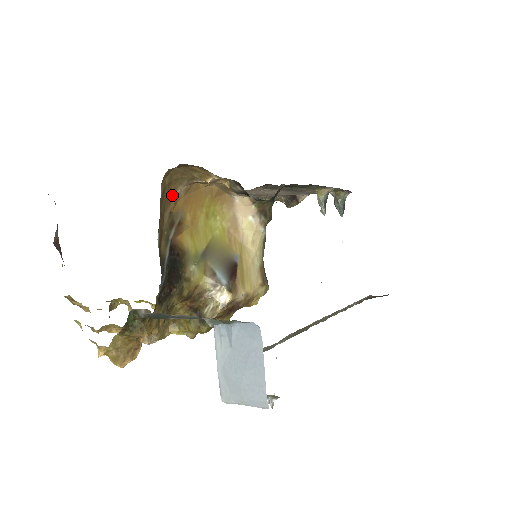
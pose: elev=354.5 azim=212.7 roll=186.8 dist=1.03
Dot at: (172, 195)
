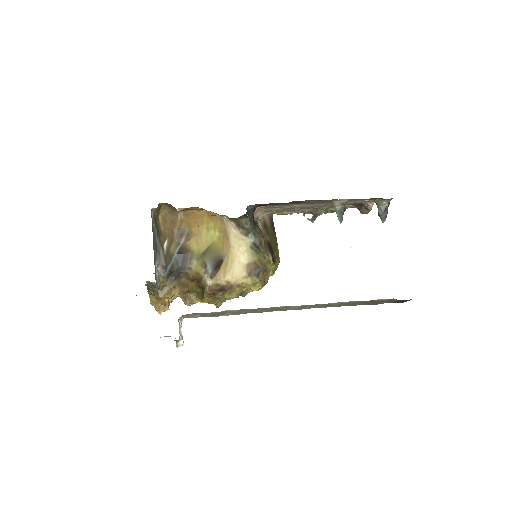
Dot at: (176, 218)
